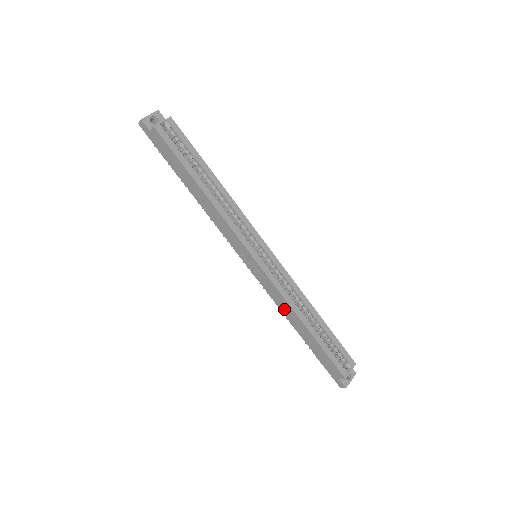
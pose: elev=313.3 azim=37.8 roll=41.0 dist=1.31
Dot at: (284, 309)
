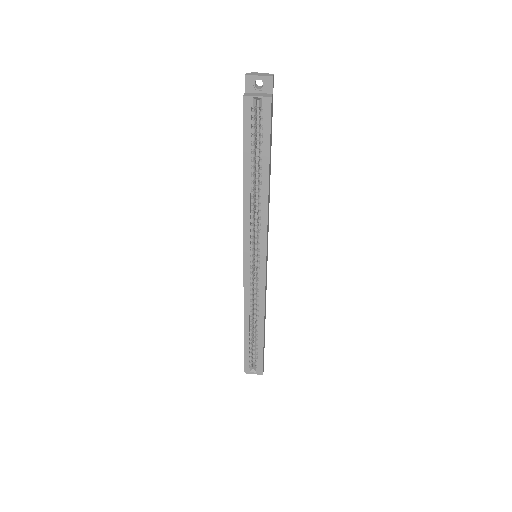
Dot at: occluded
